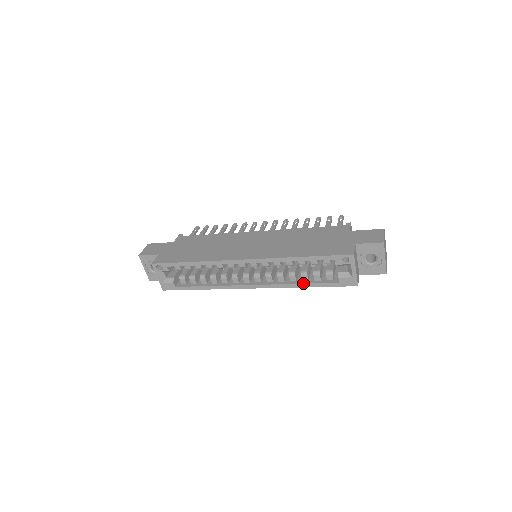
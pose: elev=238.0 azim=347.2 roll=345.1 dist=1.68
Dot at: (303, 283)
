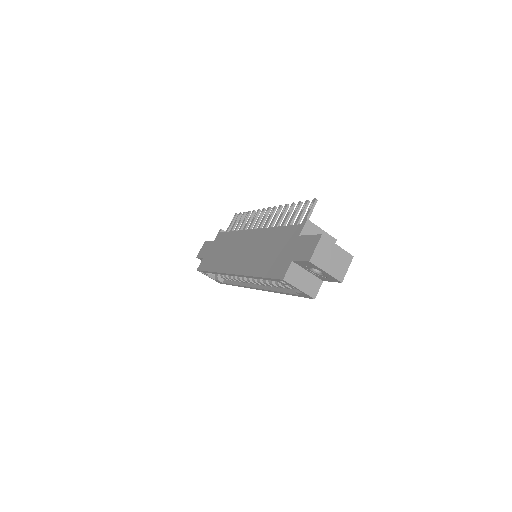
Dot at: (280, 291)
